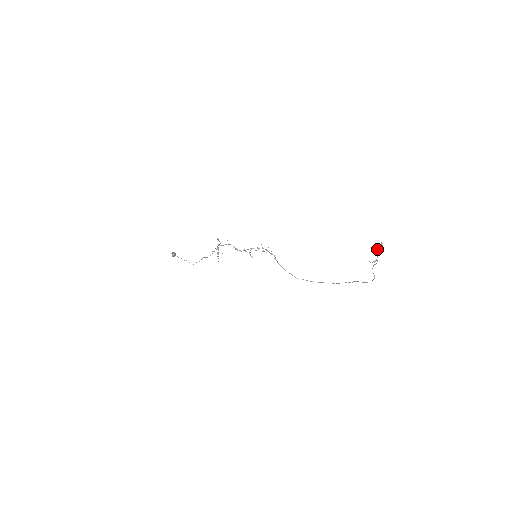
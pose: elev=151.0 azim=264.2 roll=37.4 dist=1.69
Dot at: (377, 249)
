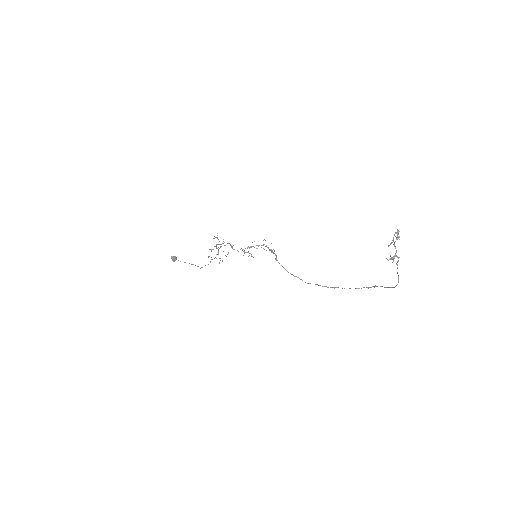
Dot at: (392, 240)
